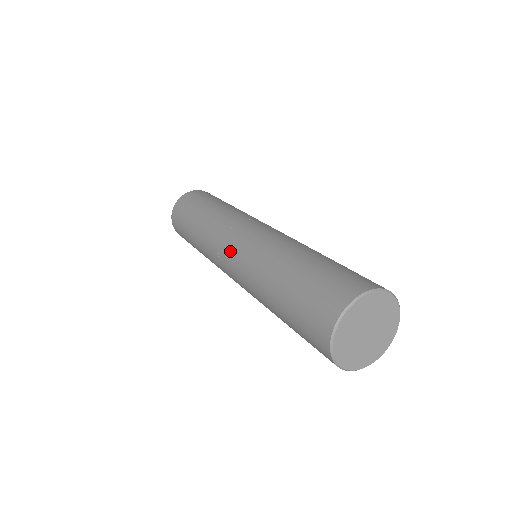
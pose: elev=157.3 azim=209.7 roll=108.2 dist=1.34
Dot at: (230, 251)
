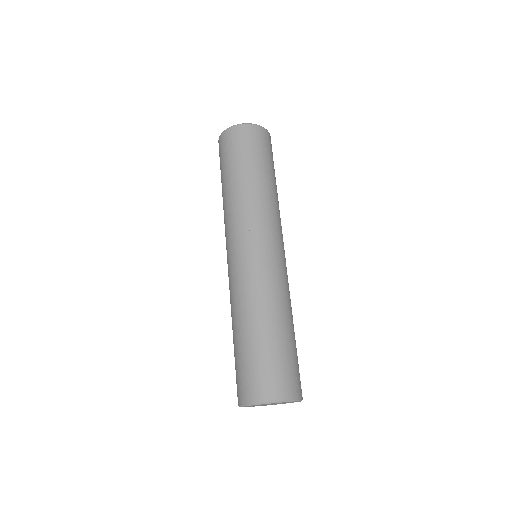
Dot at: (227, 261)
